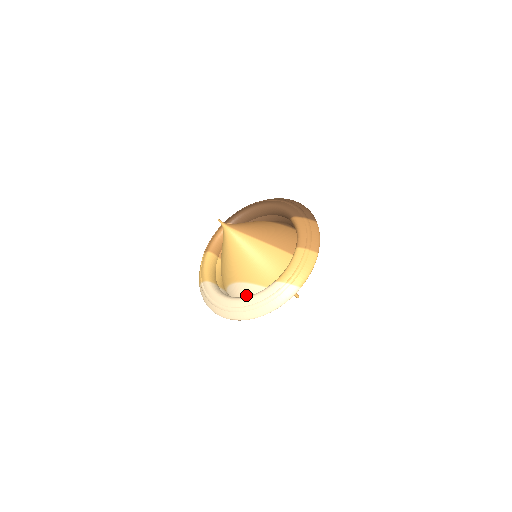
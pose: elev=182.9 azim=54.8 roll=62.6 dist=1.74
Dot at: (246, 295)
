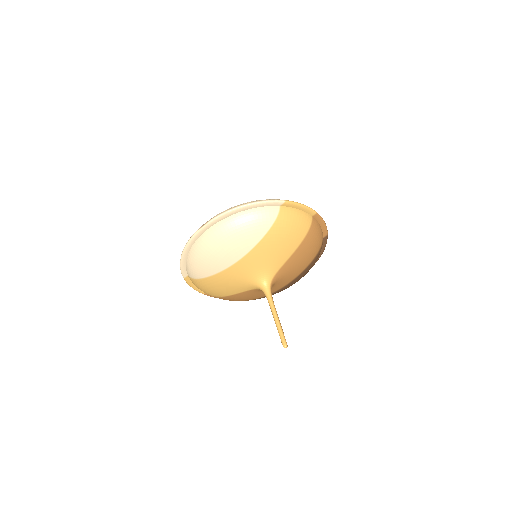
Dot at: occluded
